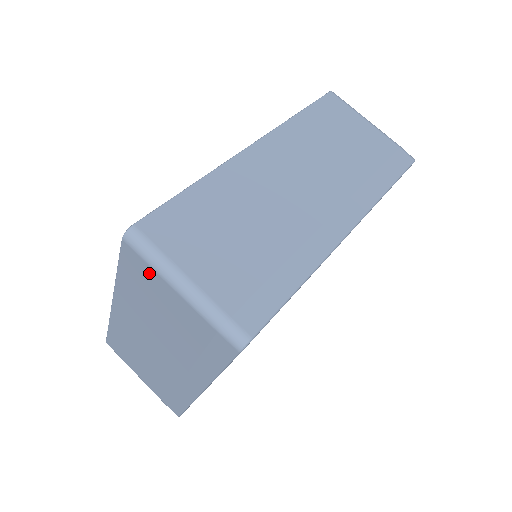
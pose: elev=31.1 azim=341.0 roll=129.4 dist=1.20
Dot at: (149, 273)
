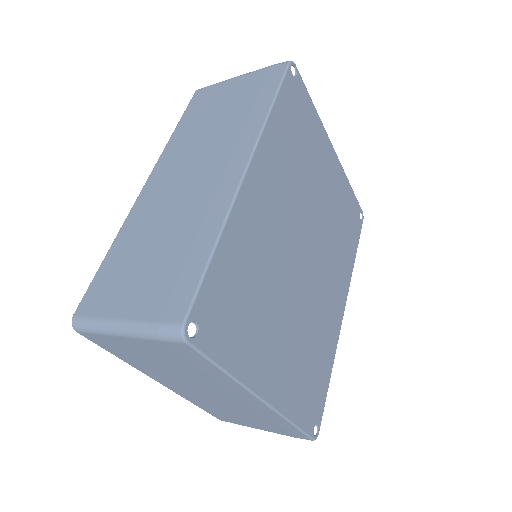
Dot at: (108, 340)
